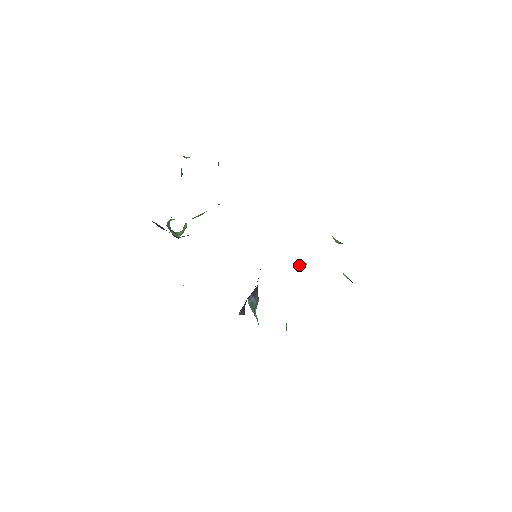
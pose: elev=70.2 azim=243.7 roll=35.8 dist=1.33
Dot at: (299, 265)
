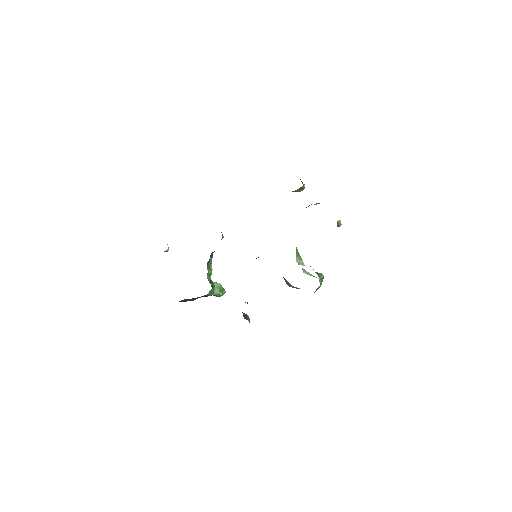
Dot at: occluded
